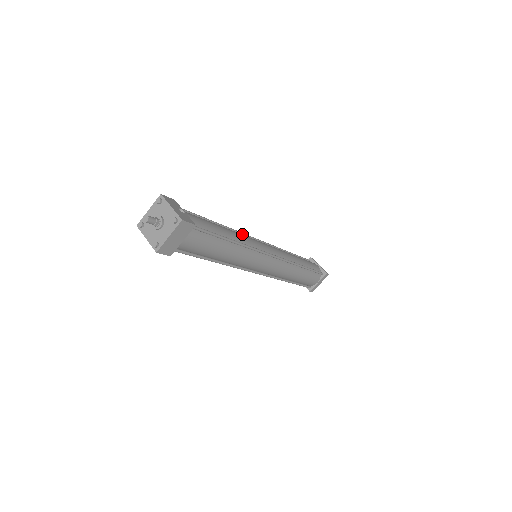
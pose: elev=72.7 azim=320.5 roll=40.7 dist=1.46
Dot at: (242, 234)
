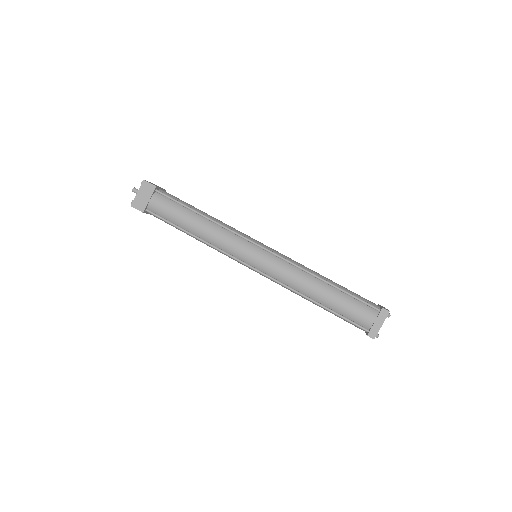
Dot at: occluded
